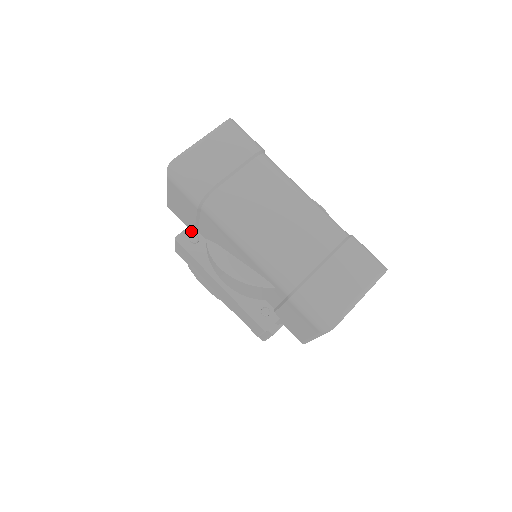
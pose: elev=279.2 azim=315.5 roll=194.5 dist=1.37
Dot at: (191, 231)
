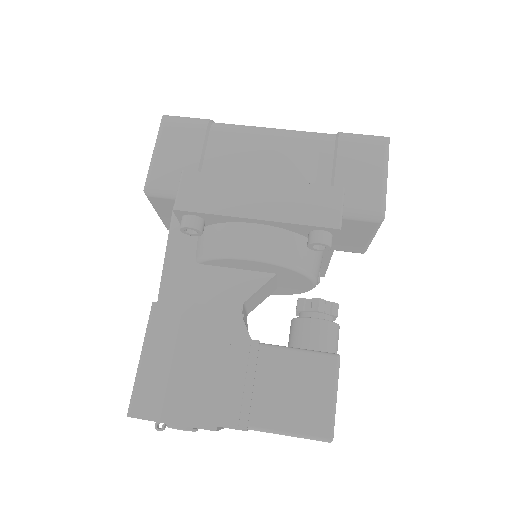
Dot at: occluded
